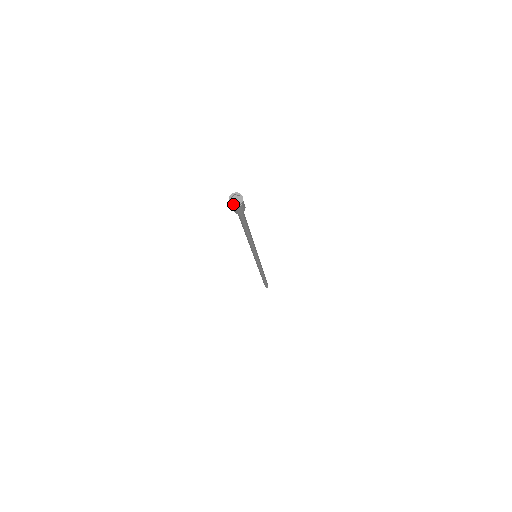
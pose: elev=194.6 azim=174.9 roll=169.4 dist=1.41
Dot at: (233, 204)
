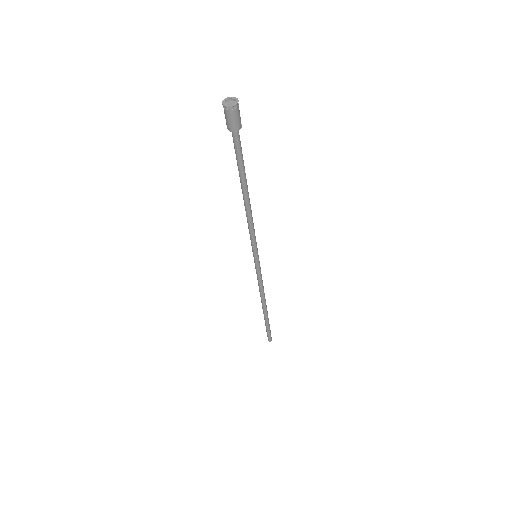
Dot at: (226, 105)
